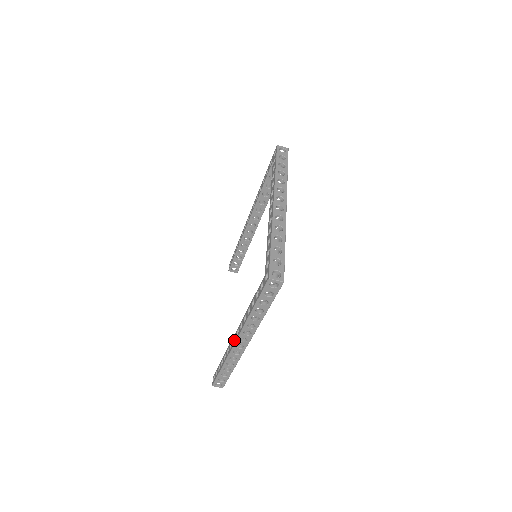
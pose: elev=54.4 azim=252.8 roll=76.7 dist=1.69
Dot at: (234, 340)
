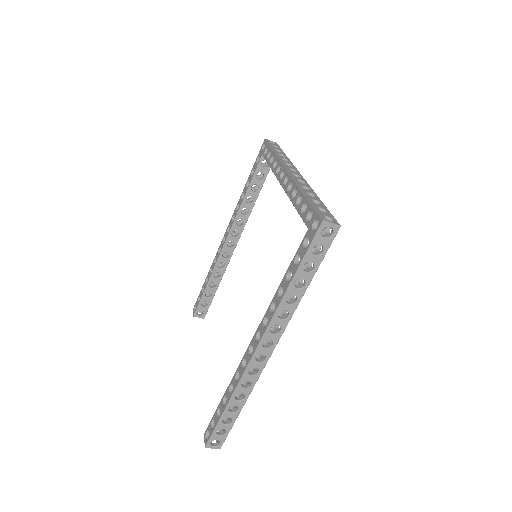
Dot at: (249, 353)
